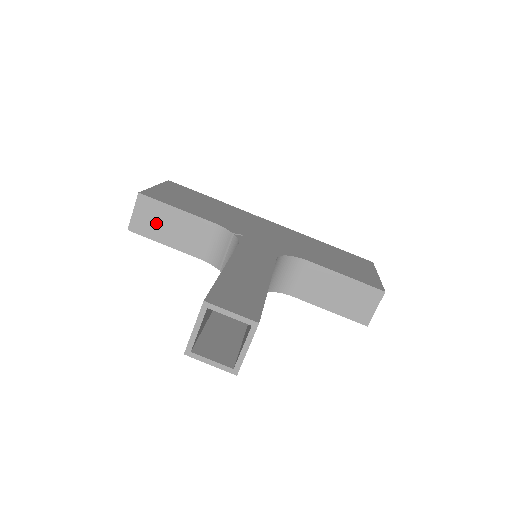
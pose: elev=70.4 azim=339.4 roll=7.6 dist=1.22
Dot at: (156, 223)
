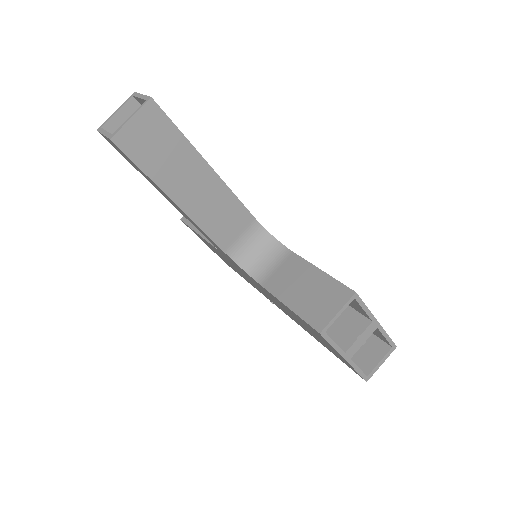
Dot at: occluded
